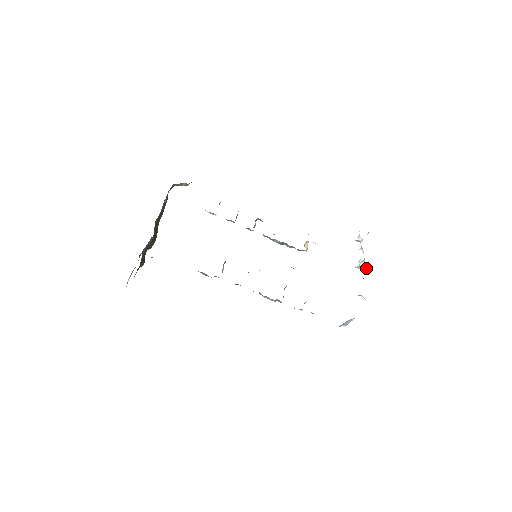
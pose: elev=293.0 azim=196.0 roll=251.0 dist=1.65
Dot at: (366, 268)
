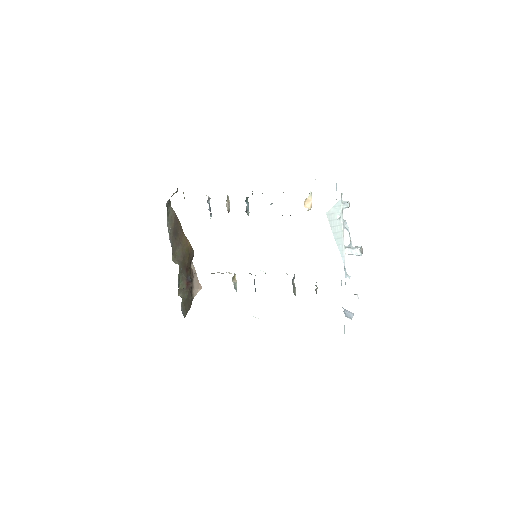
Dot at: (355, 254)
